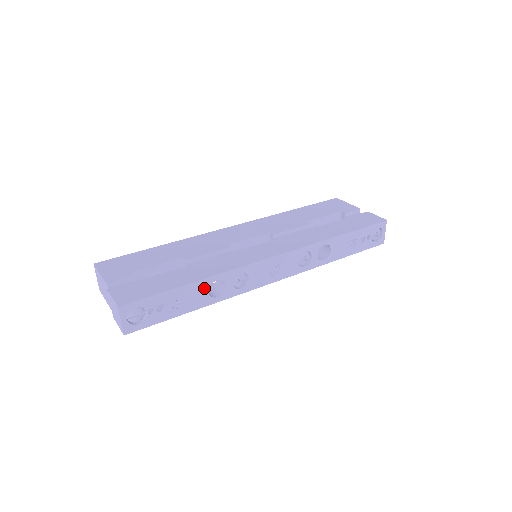
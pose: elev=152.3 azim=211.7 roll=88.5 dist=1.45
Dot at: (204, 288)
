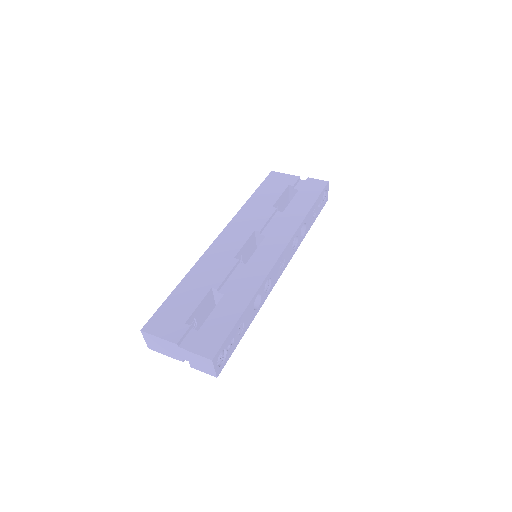
Dot at: (251, 307)
